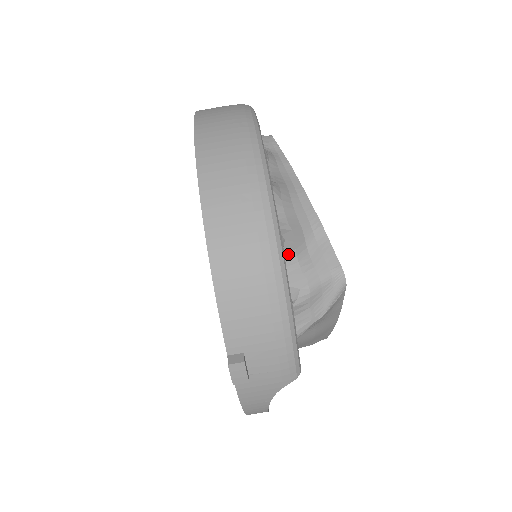
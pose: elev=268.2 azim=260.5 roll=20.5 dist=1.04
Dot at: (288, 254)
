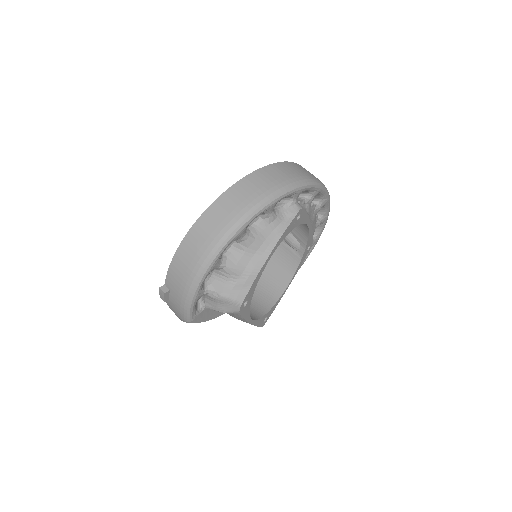
Dot at: (224, 273)
